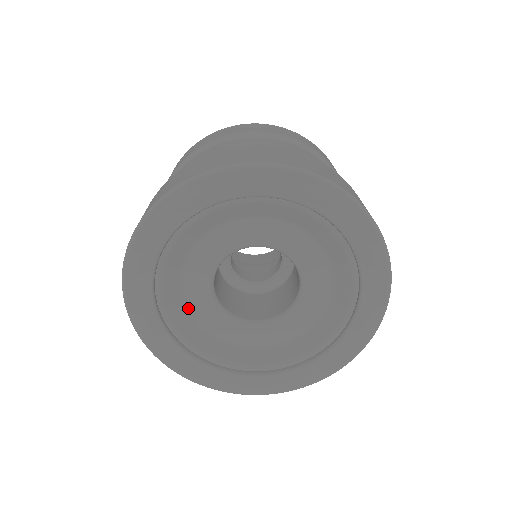
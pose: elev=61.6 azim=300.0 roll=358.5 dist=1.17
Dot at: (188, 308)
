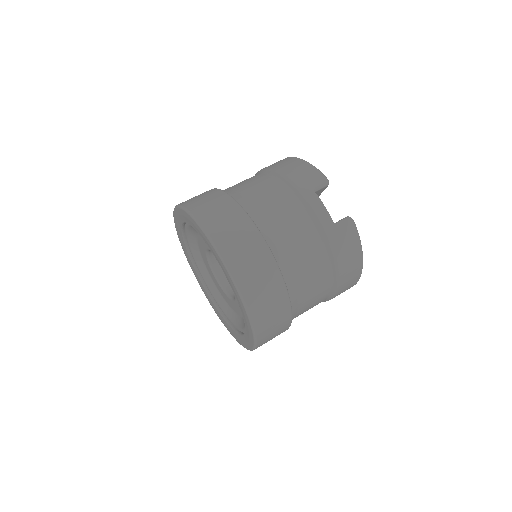
Dot at: (214, 282)
